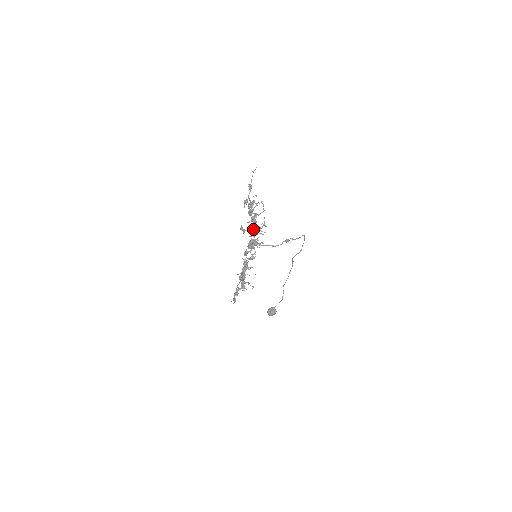
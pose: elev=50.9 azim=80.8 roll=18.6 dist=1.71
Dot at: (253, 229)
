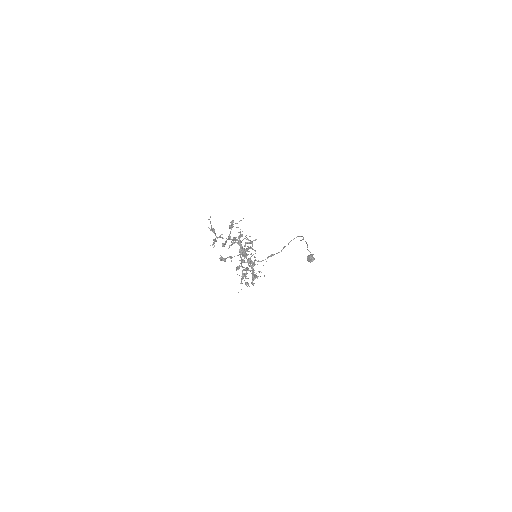
Dot at: (239, 245)
